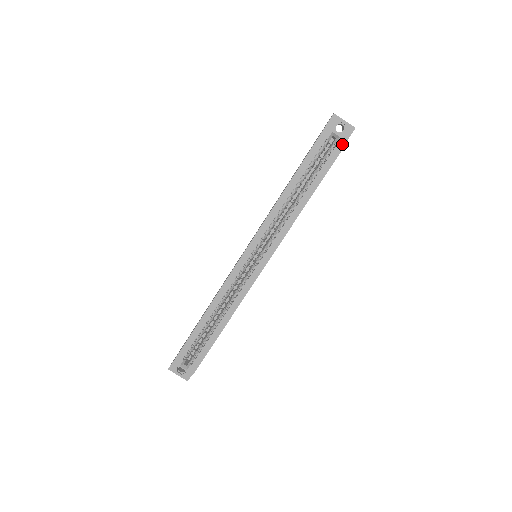
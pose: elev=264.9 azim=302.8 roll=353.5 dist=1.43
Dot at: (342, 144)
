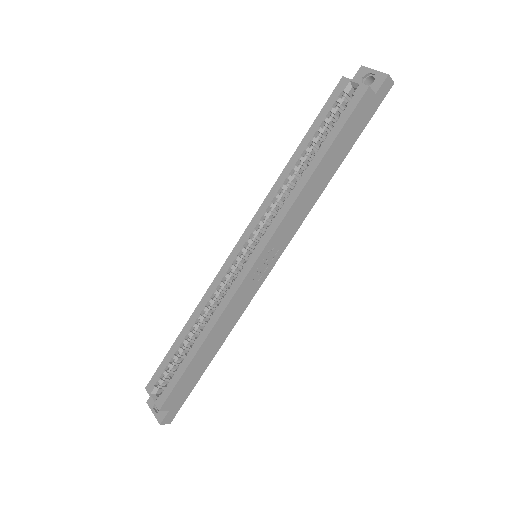
Dot at: (361, 92)
